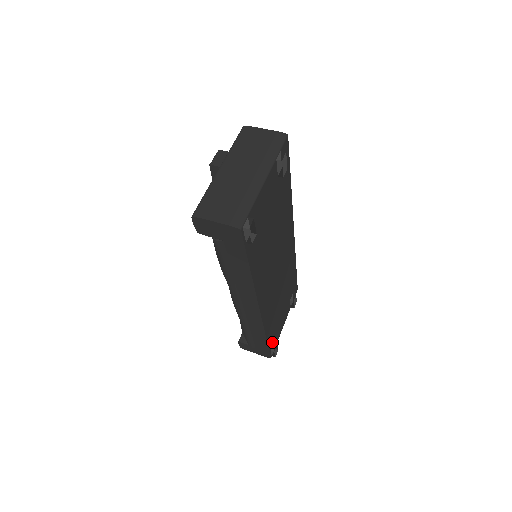
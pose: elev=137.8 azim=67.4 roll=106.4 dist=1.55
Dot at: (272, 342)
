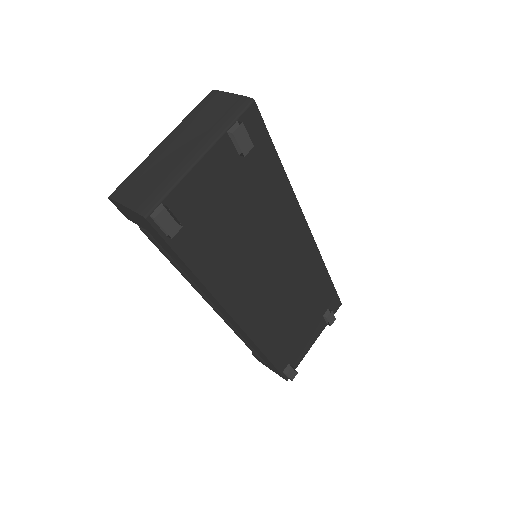
Dot at: (285, 362)
